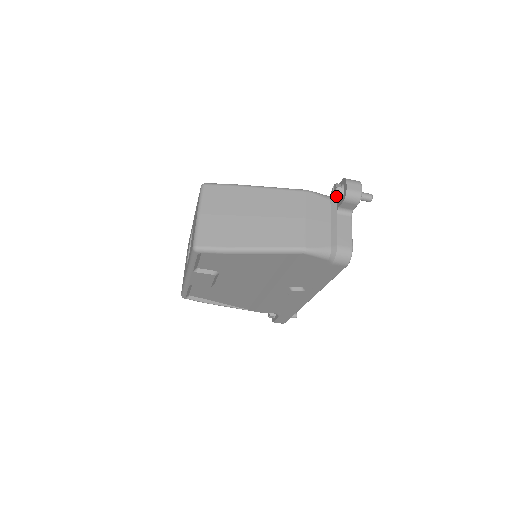
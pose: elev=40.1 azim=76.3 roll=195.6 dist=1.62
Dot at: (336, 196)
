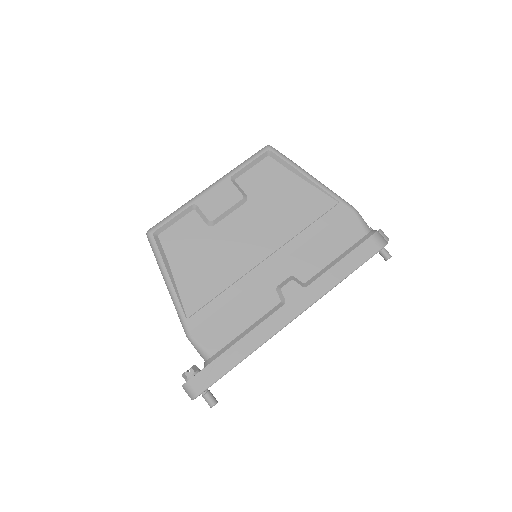
Dot at: occluded
